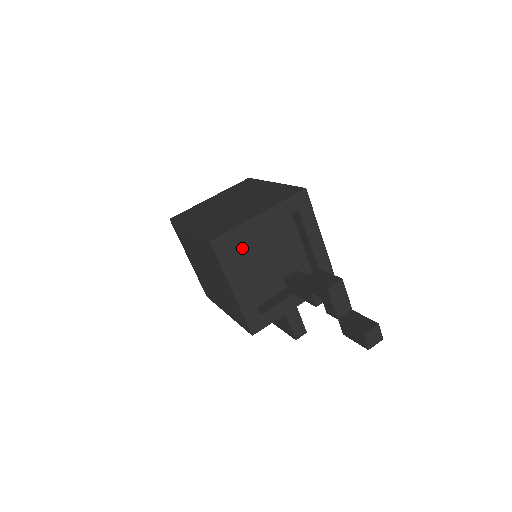
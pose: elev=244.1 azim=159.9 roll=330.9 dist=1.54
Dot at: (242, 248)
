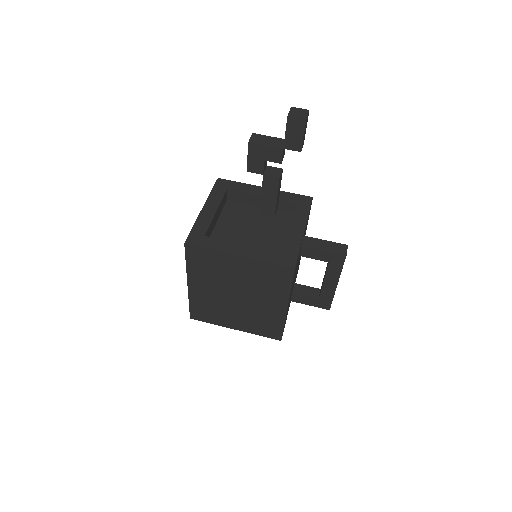
Dot at: occluded
